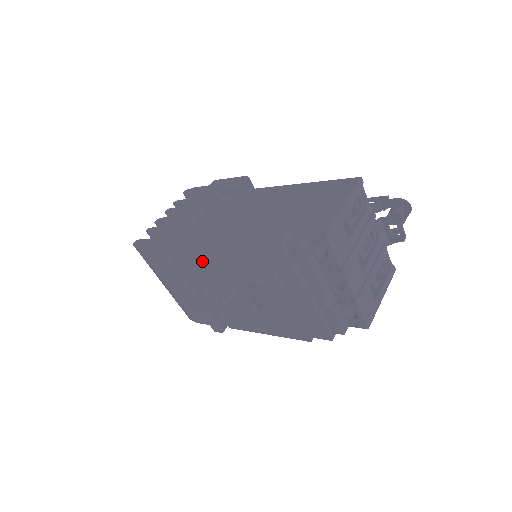
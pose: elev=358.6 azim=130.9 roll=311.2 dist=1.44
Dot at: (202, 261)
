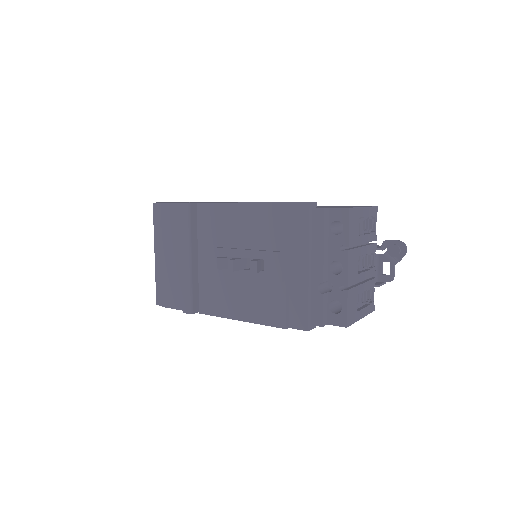
Dot at: (220, 220)
